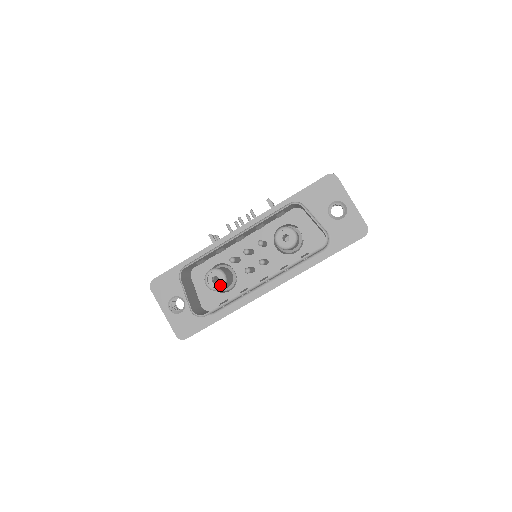
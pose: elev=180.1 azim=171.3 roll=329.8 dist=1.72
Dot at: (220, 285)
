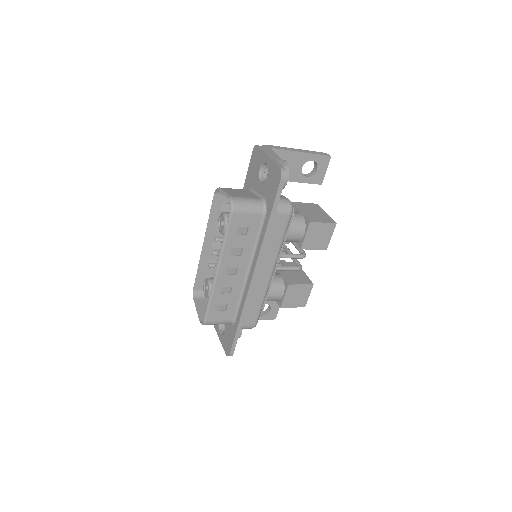
Dot at: (208, 290)
